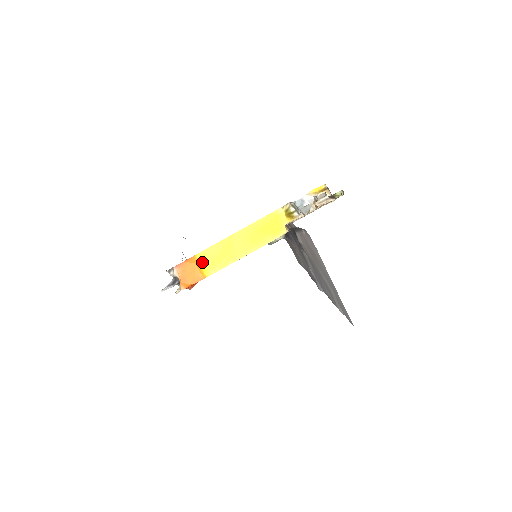
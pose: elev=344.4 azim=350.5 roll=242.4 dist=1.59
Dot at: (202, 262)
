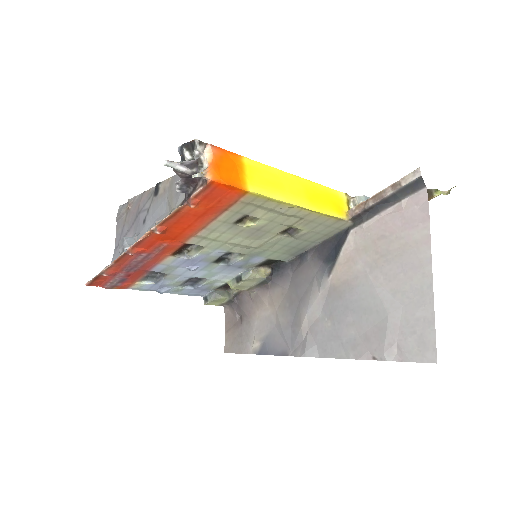
Dot at: (247, 170)
